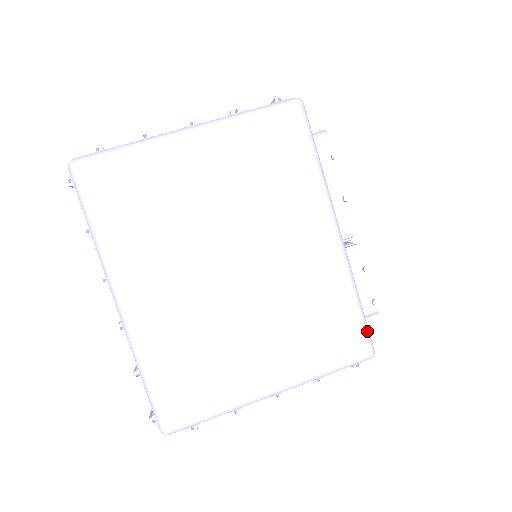
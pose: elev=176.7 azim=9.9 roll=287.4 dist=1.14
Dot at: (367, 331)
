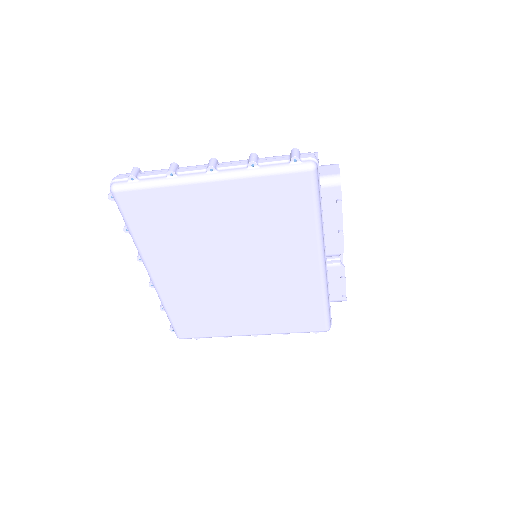
Dot at: (327, 319)
